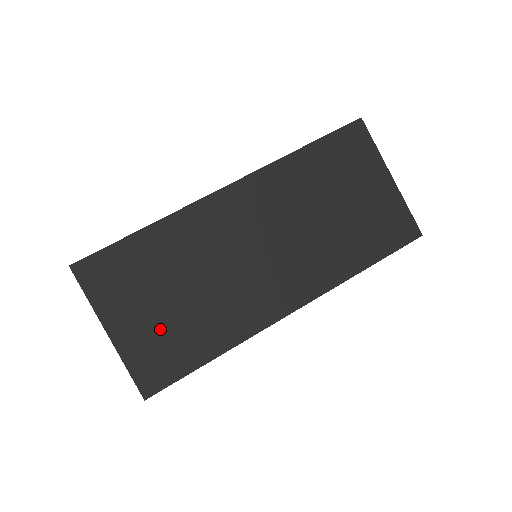
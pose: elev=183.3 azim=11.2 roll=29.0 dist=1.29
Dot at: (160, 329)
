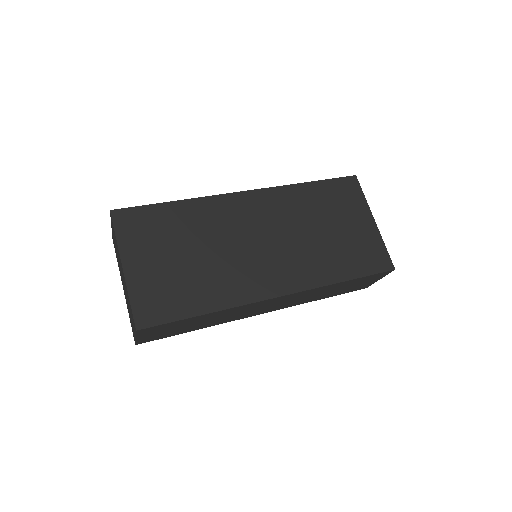
Dot at: (166, 277)
